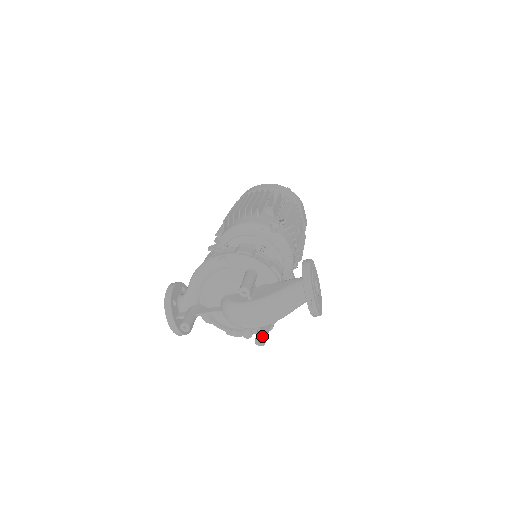
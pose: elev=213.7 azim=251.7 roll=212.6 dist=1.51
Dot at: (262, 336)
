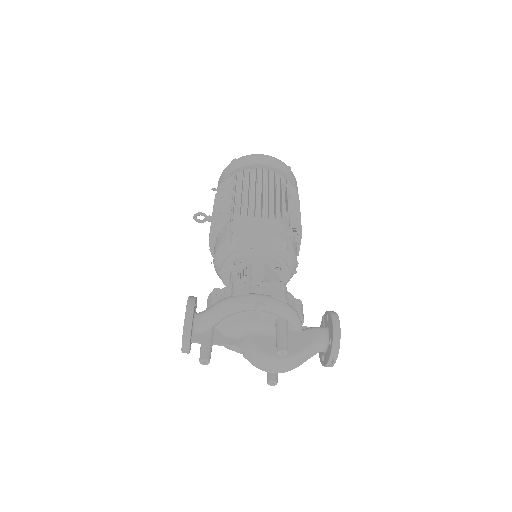
Dot at: (276, 379)
